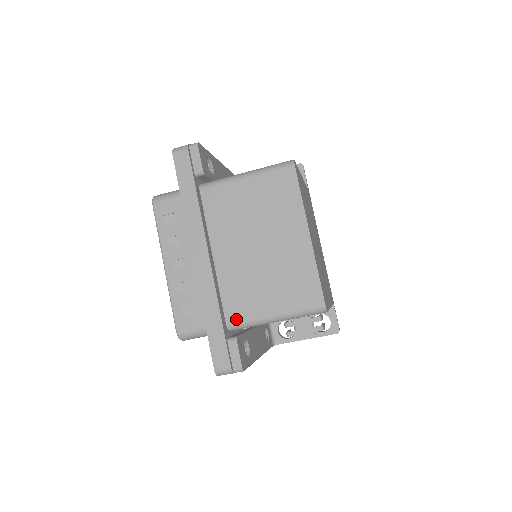
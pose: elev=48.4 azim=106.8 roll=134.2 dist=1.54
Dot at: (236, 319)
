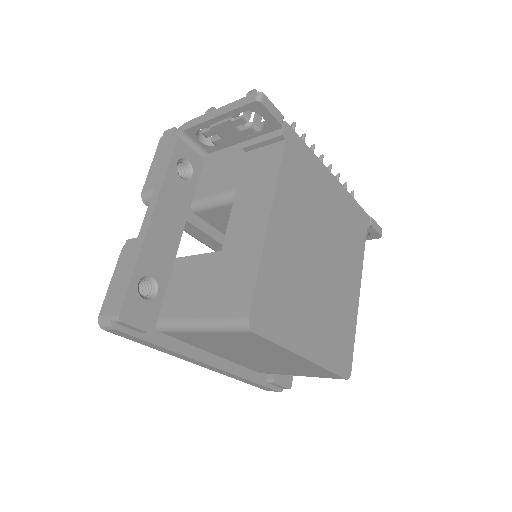
Dot at: (266, 373)
